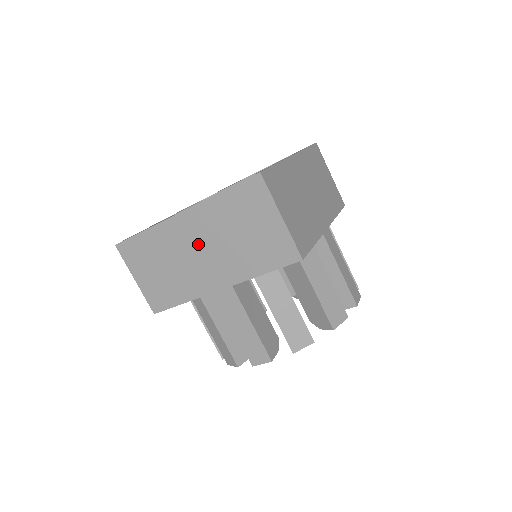
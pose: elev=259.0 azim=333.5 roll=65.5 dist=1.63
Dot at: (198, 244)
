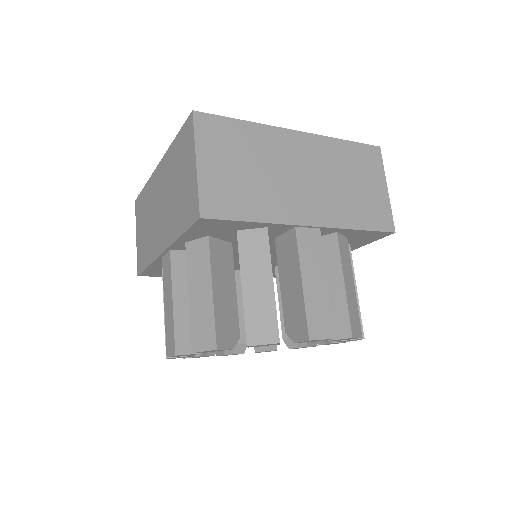
Dot at: (160, 199)
